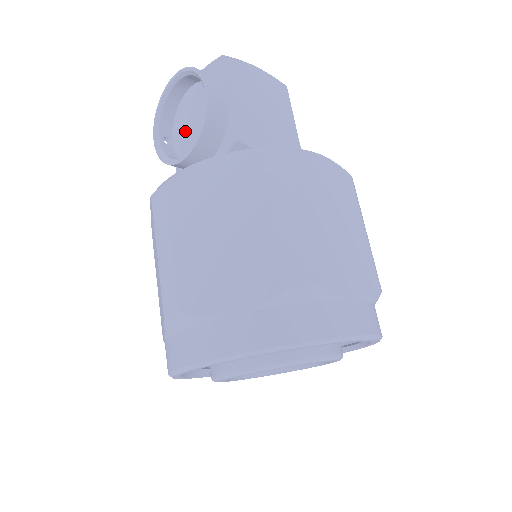
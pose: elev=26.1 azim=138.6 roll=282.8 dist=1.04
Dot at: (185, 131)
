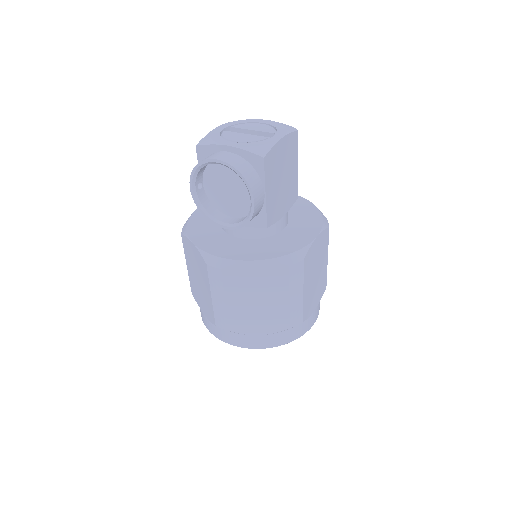
Dot at: (218, 188)
